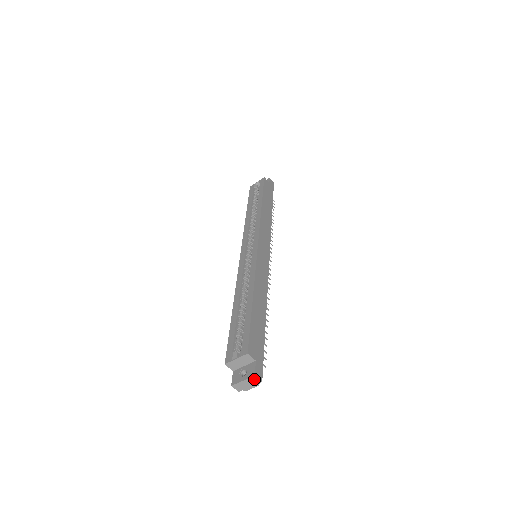
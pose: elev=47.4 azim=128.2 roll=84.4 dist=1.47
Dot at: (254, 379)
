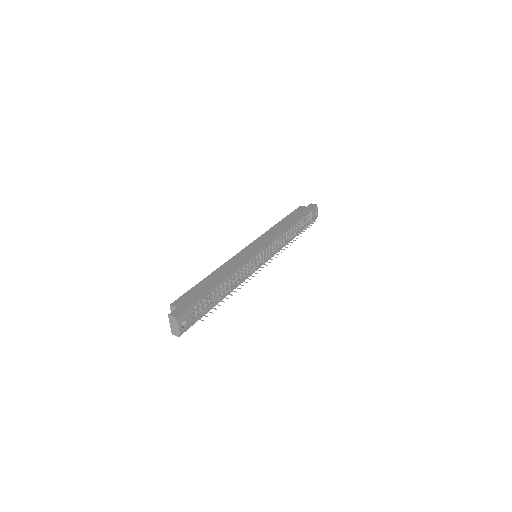
Dot at: (171, 318)
